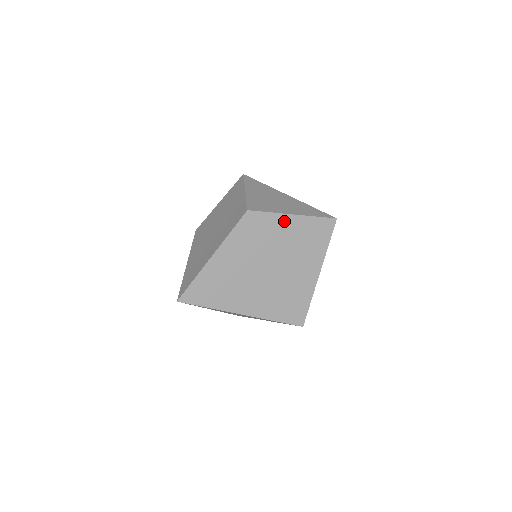
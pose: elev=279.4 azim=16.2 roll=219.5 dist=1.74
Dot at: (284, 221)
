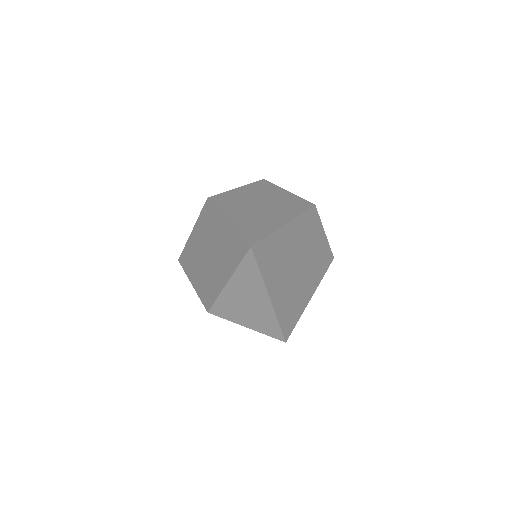
Dot at: (321, 234)
